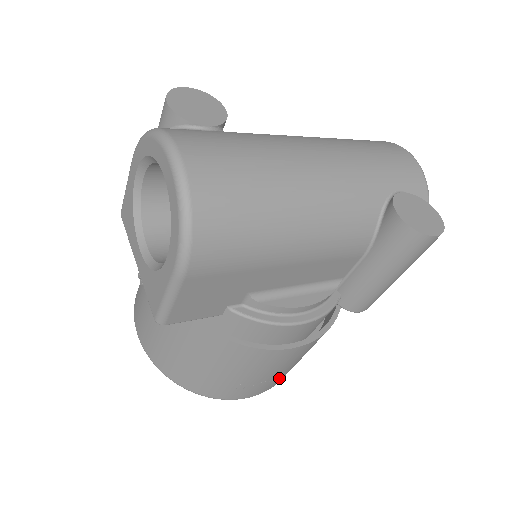
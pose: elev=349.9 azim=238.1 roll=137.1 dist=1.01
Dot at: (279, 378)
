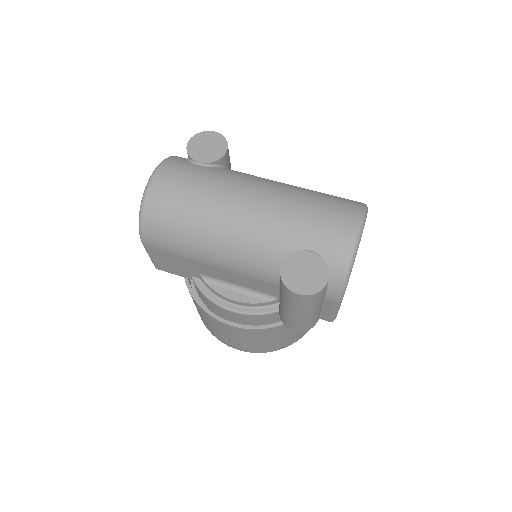
Dot at: (250, 347)
